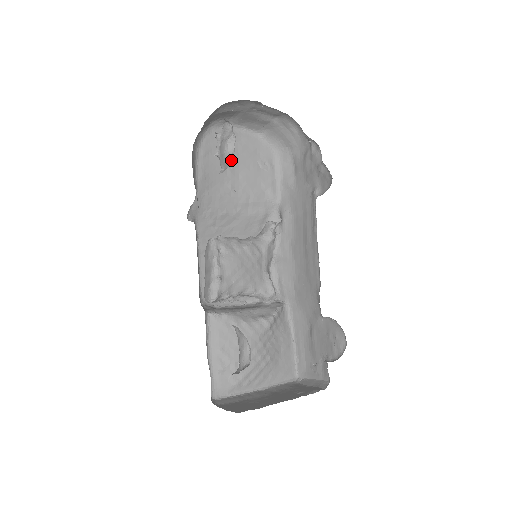
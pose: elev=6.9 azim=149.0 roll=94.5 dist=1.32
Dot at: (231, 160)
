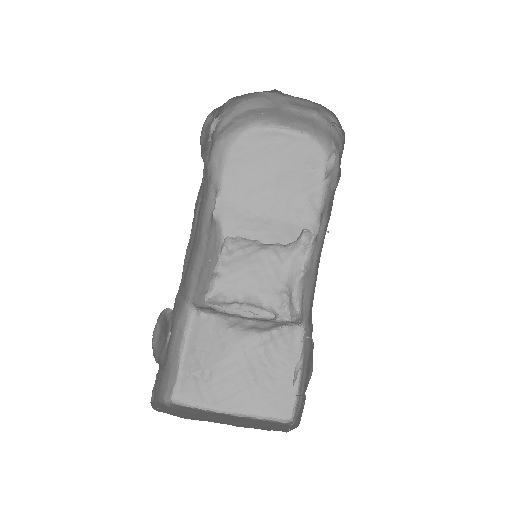
Dot at: (269, 161)
